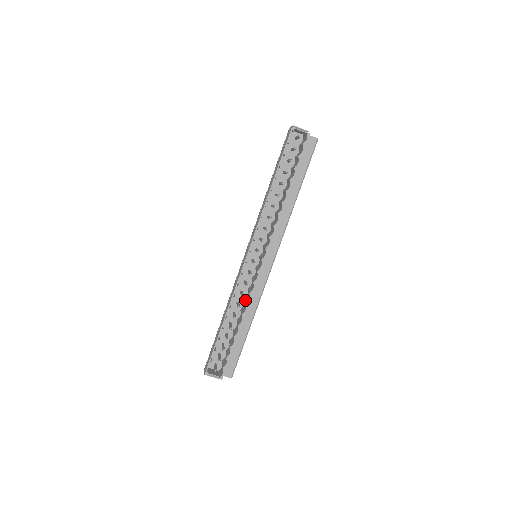
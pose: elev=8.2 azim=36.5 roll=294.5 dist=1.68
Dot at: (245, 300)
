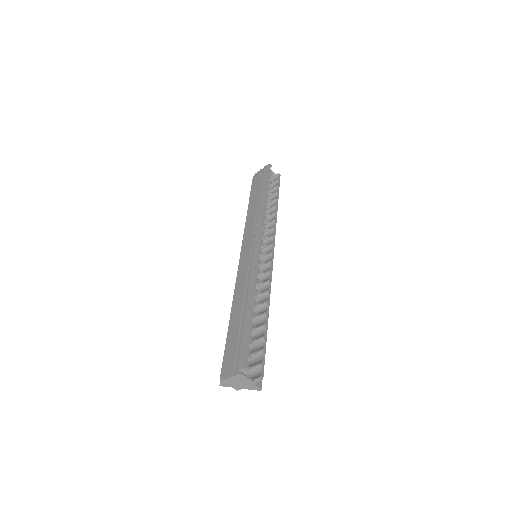
Dot at: occluded
